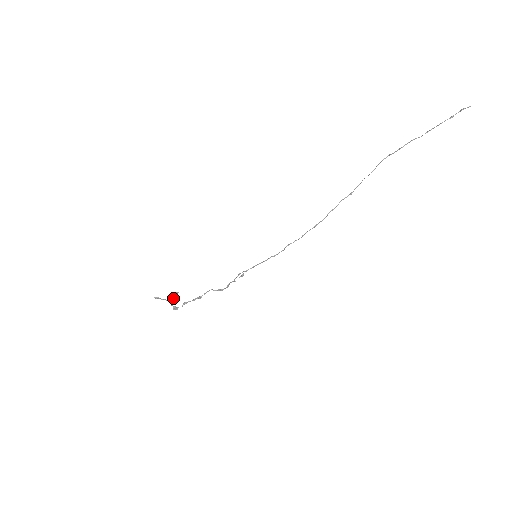
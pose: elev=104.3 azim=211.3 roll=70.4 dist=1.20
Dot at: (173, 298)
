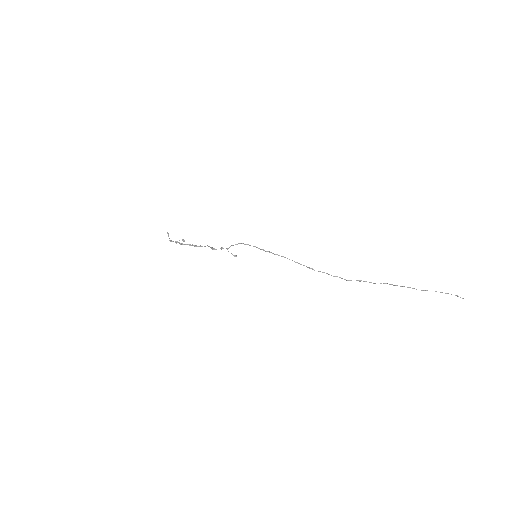
Dot at: (176, 241)
